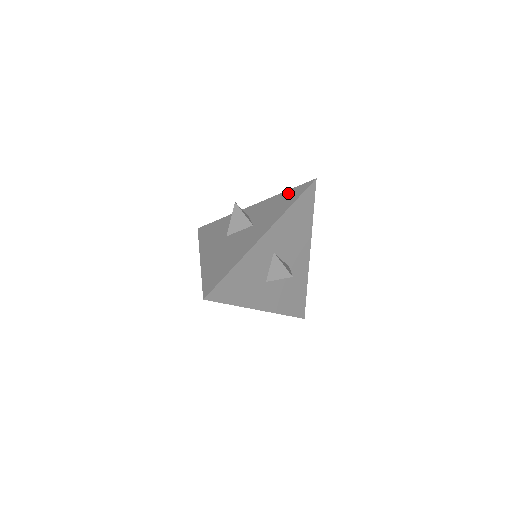
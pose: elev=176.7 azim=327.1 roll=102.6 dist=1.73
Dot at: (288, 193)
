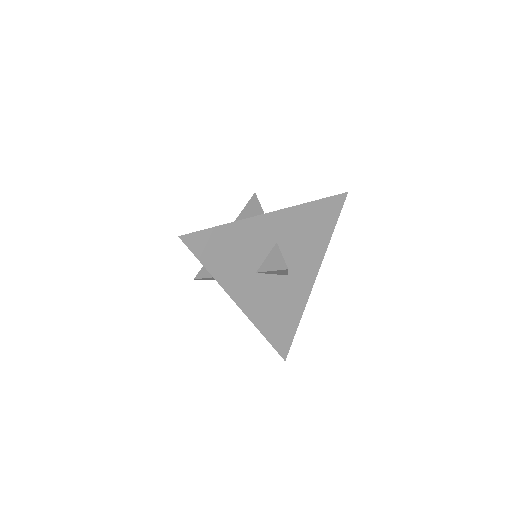
Dot at: occluded
